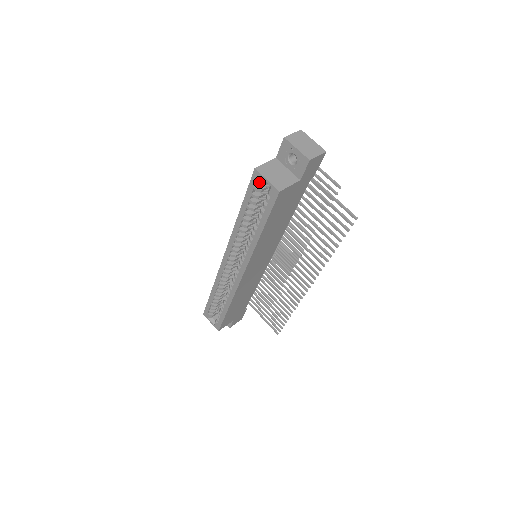
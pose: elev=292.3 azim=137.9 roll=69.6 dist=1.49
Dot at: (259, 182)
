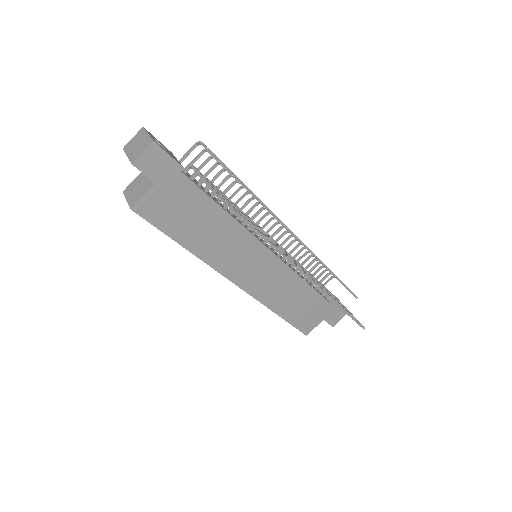
Dot at: occluded
